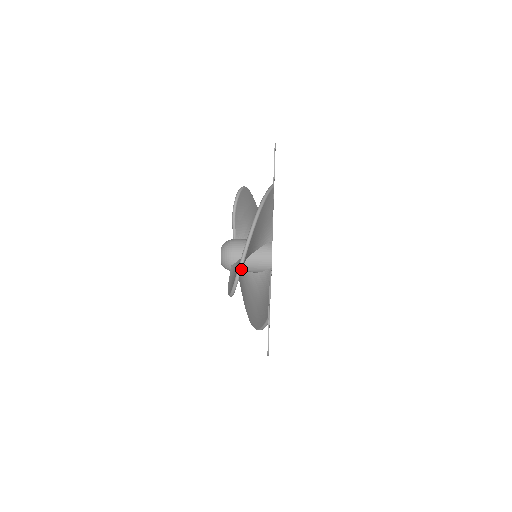
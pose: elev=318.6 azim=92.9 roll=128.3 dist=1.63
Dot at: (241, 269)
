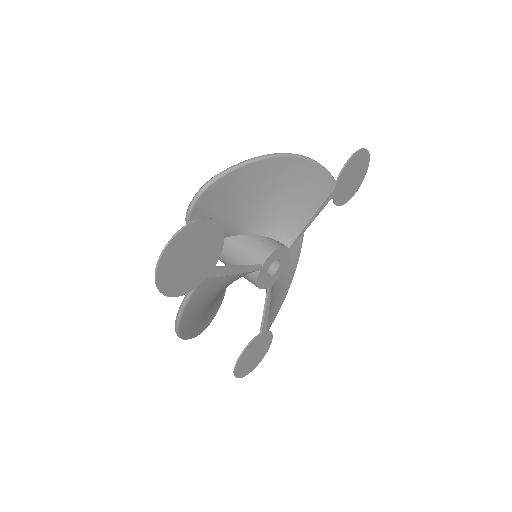
Dot at: (228, 172)
